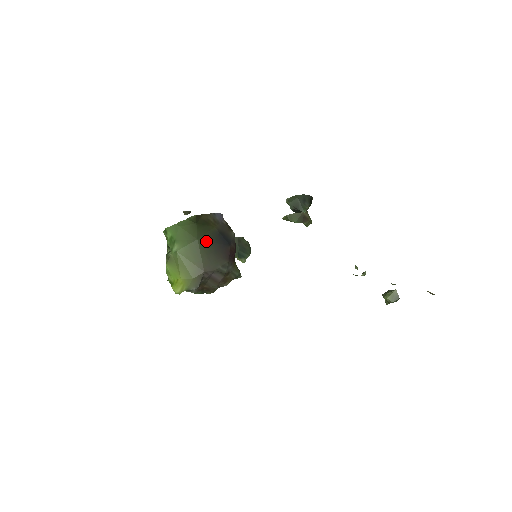
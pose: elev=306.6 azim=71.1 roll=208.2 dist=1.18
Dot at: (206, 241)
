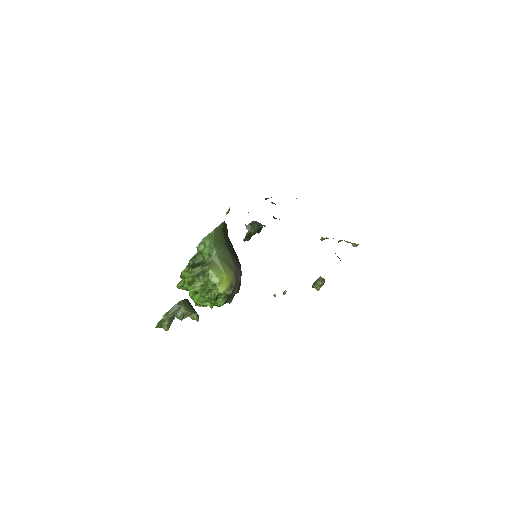
Dot at: (228, 247)
